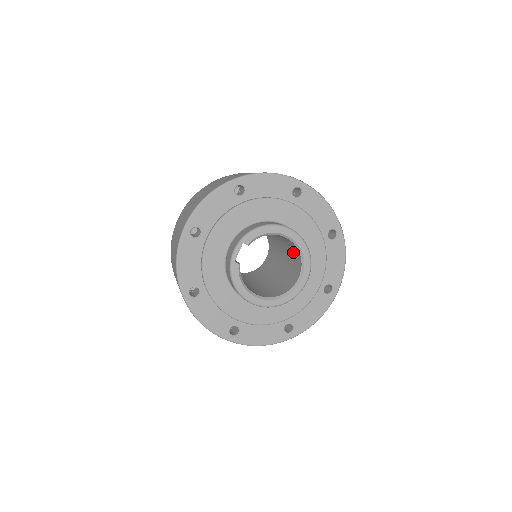
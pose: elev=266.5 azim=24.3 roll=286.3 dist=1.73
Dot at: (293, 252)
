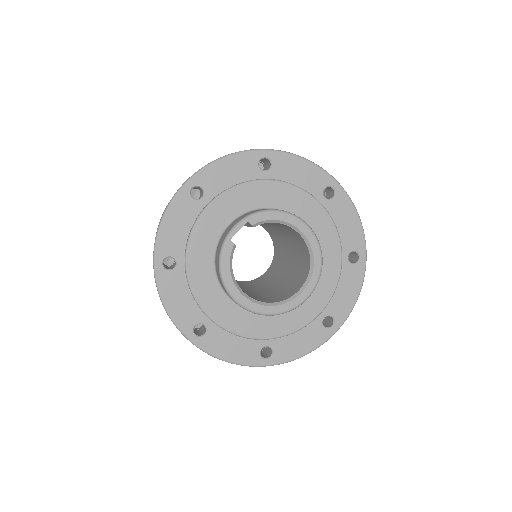
Dot at: (302, 260)
